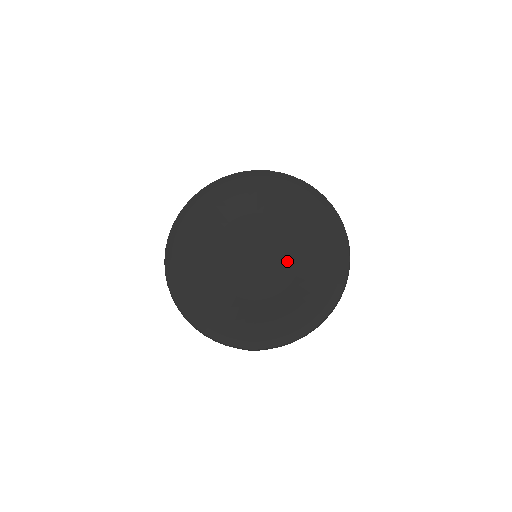
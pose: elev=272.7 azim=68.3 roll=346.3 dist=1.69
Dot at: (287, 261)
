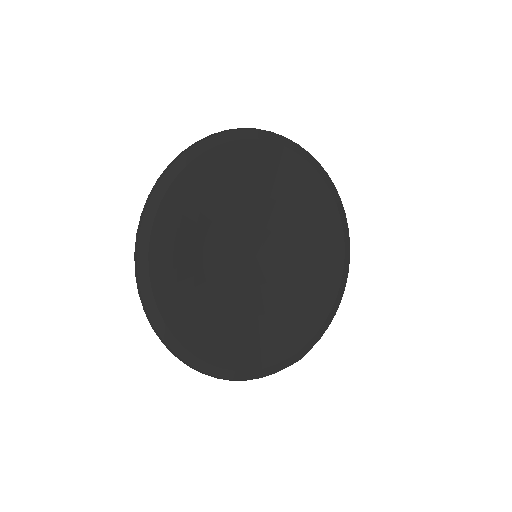
Dot at: (290, 245)
